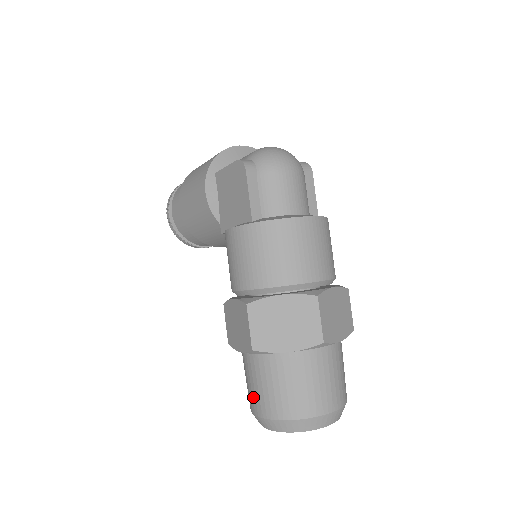
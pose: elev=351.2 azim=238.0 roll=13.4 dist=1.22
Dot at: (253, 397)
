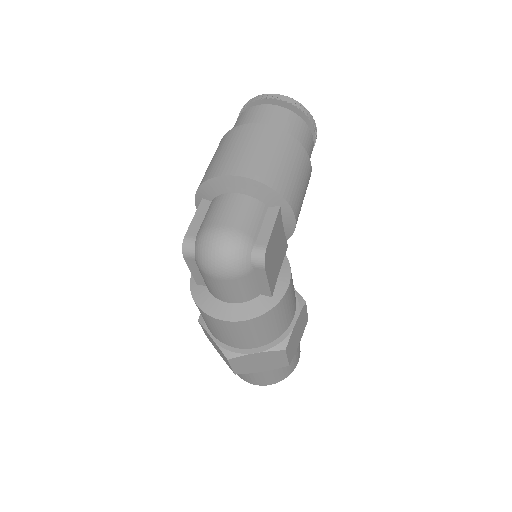
Dot at: occluded
